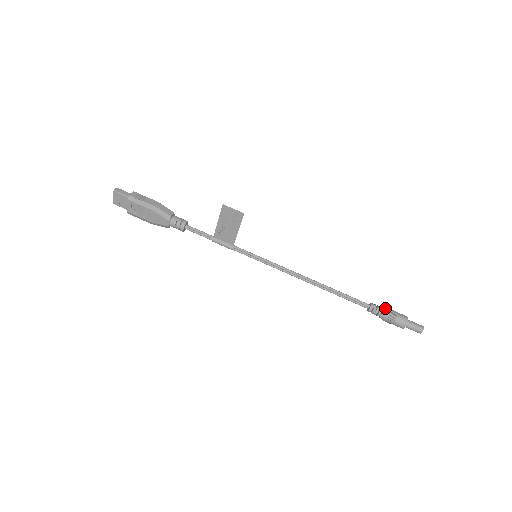
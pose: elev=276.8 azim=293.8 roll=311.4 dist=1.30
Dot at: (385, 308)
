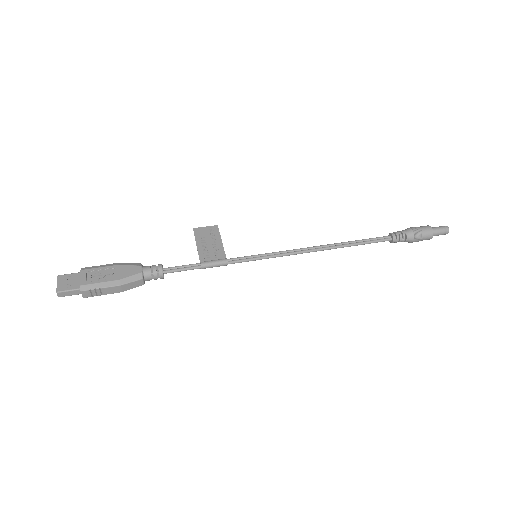
Dot at: occluded
